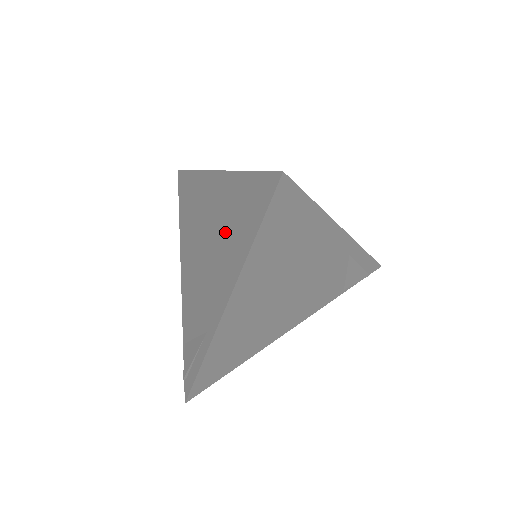
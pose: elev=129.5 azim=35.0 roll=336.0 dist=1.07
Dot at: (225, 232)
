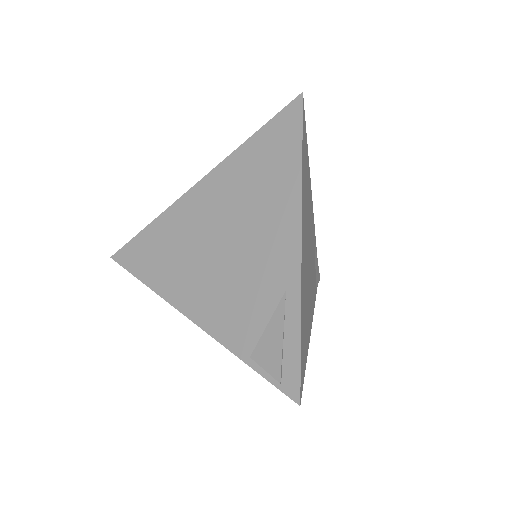
Dot at: (252, 196)
